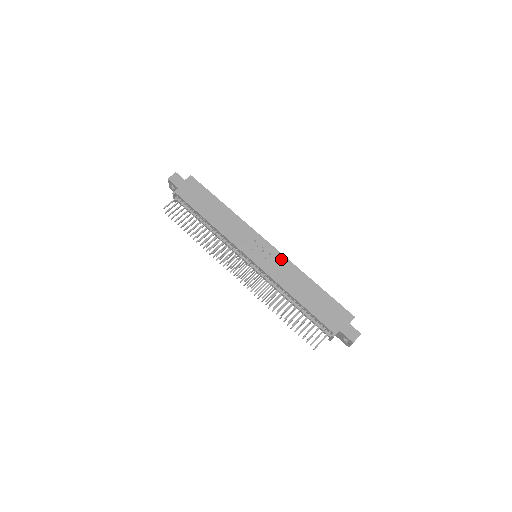
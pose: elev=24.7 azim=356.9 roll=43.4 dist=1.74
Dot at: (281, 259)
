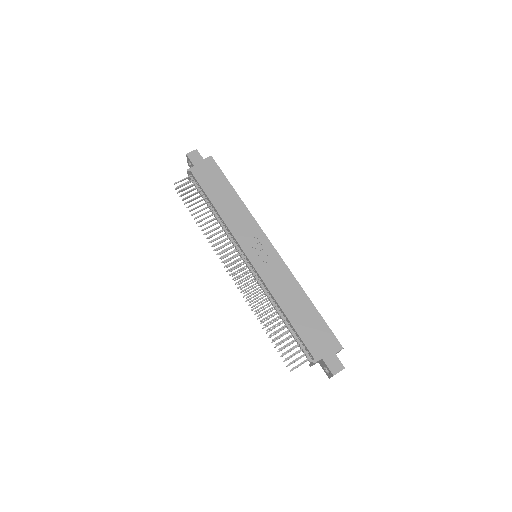
Dot at: (281, 266)
